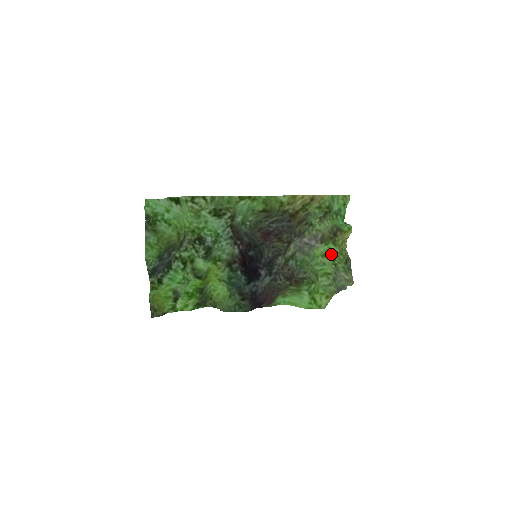
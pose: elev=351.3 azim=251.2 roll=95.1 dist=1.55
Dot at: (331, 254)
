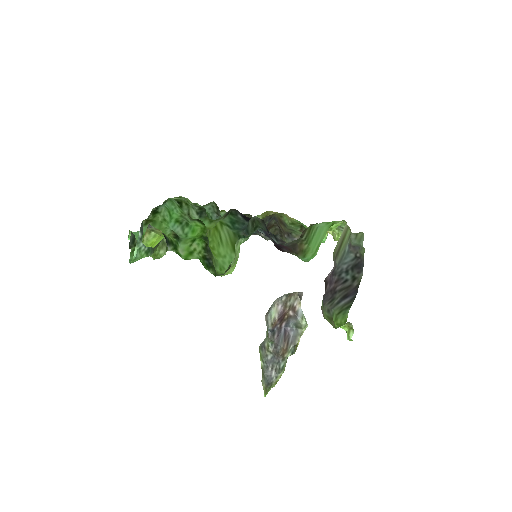
Dot at: occluded
